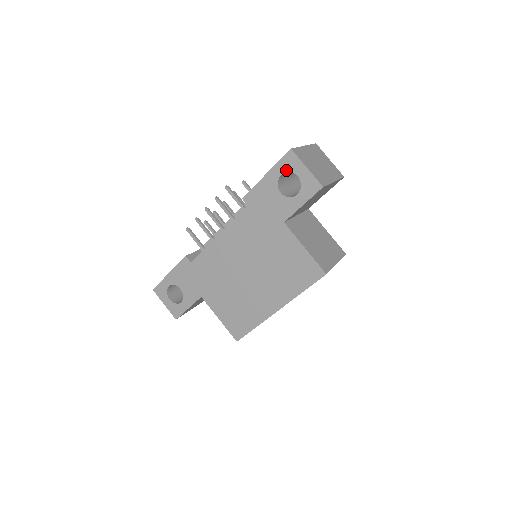
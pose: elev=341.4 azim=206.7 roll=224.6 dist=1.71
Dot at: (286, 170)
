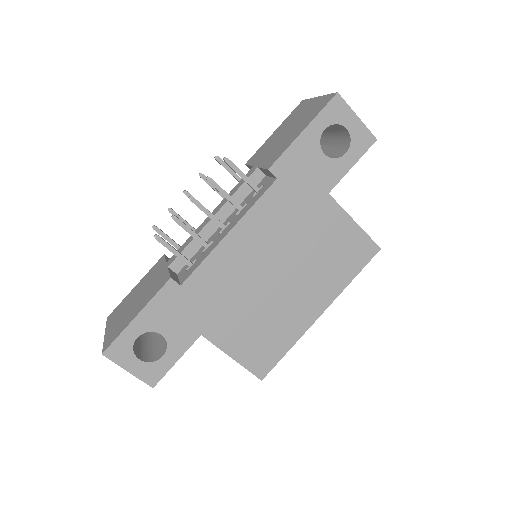
Dot at: (331, 122)
